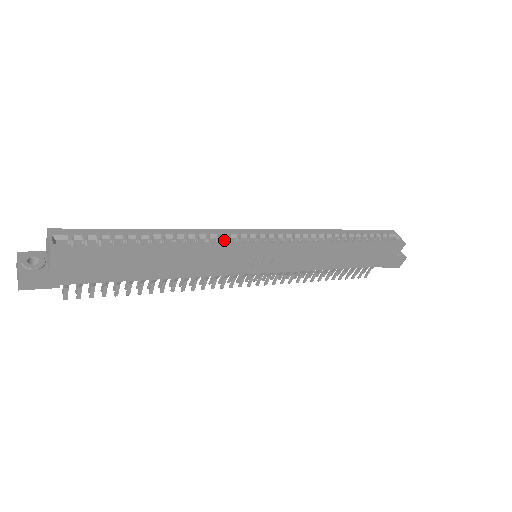
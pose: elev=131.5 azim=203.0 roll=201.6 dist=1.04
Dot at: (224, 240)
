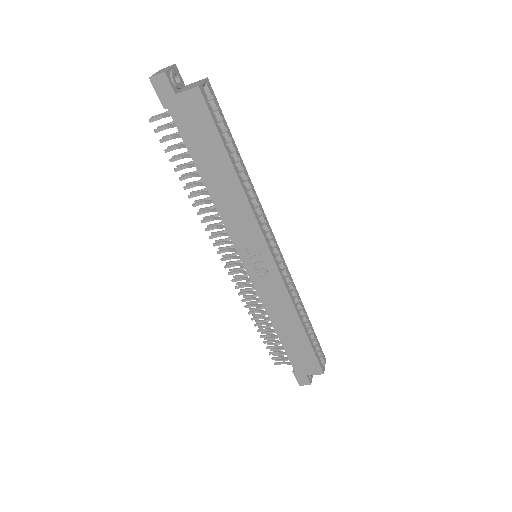
Dot at: occluded
